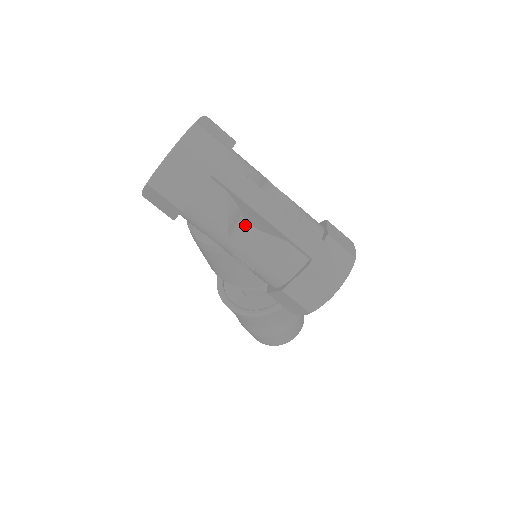
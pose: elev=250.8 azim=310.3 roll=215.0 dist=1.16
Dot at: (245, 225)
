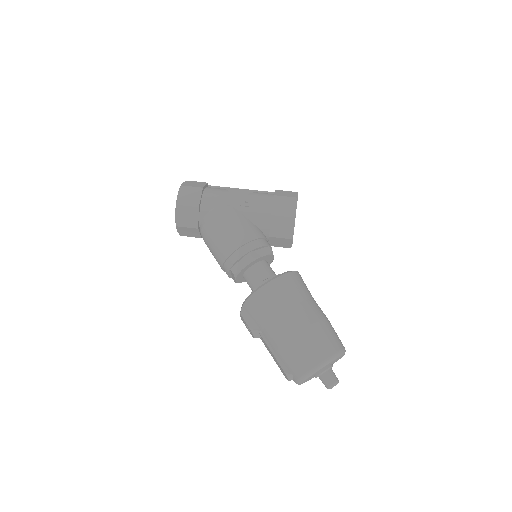
Dot at: occluded
